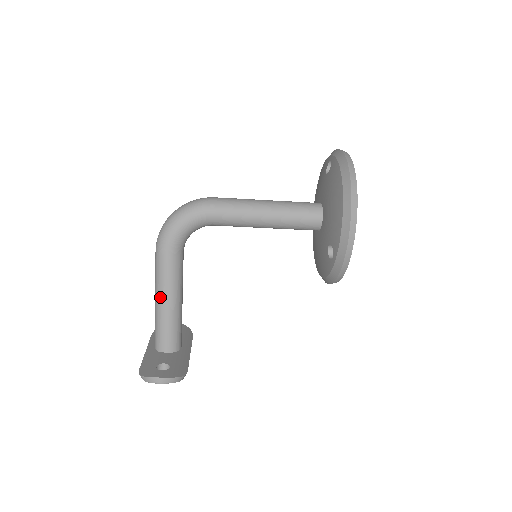
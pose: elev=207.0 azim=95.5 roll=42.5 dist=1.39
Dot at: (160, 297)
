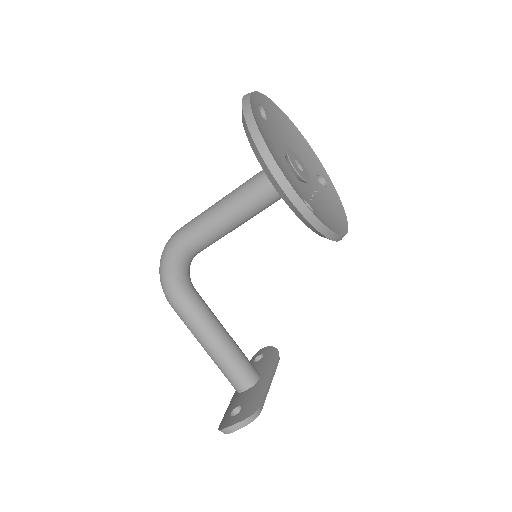
Dot at: (202, 345)
